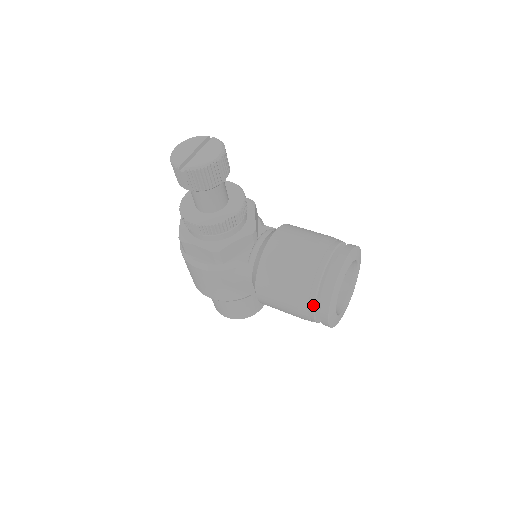
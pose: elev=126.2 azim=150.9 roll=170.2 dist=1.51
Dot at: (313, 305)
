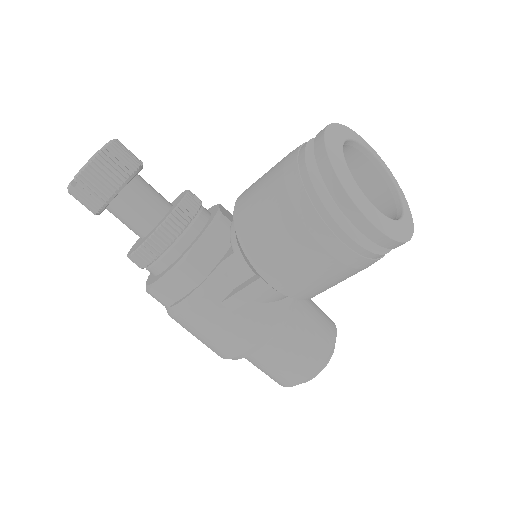
Dot at: (328, 214)
